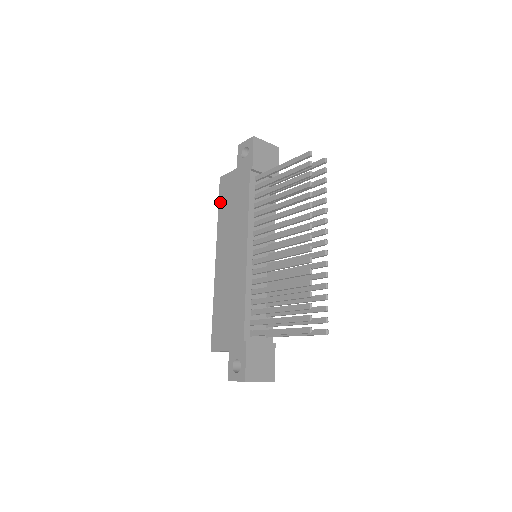
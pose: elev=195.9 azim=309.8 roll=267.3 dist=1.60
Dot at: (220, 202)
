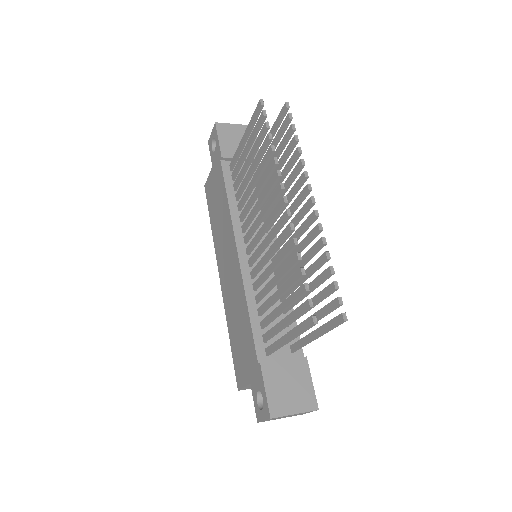
Dot at: (209, 212)
